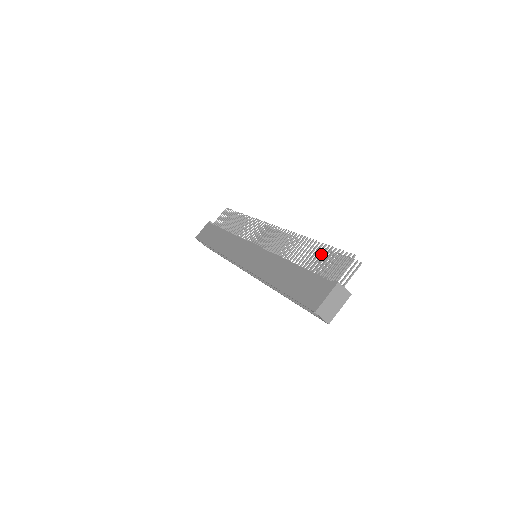
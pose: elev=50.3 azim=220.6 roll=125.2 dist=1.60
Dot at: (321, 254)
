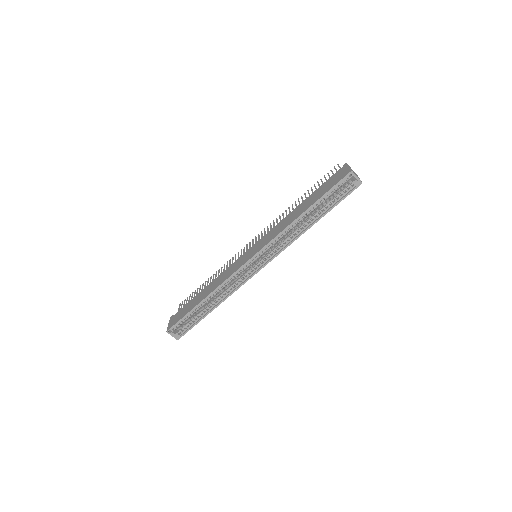
Dot at: occluded
